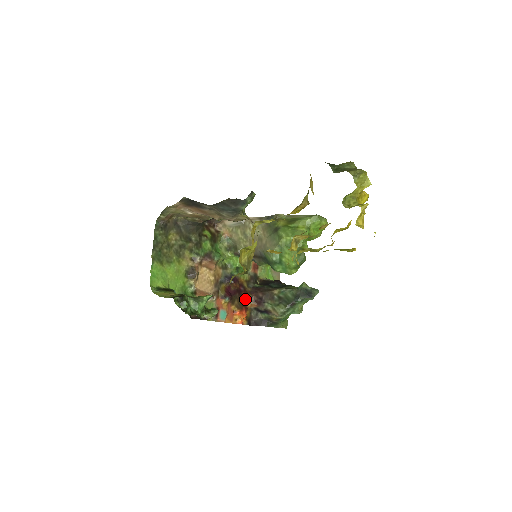
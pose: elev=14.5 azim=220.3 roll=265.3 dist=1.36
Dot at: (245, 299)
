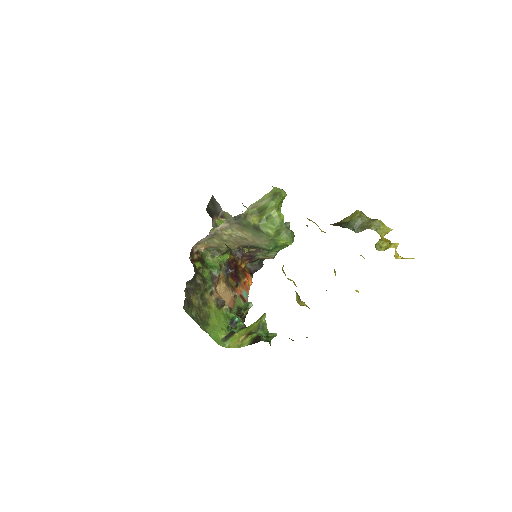
Dot at: (240, 265)
